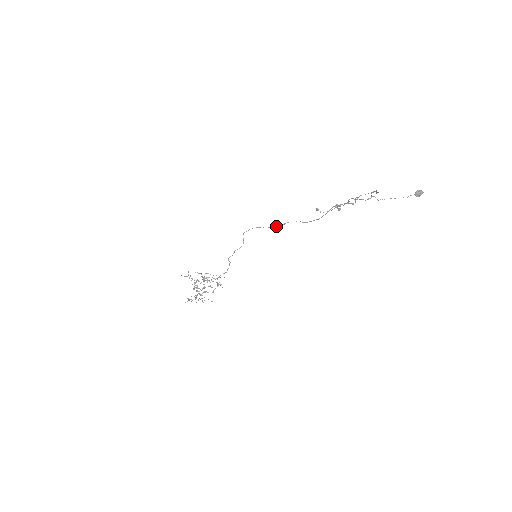
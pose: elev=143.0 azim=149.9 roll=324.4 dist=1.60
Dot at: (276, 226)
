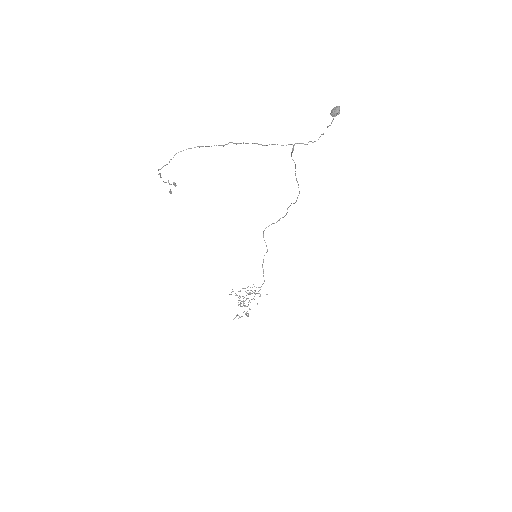
Dot at: occluded
